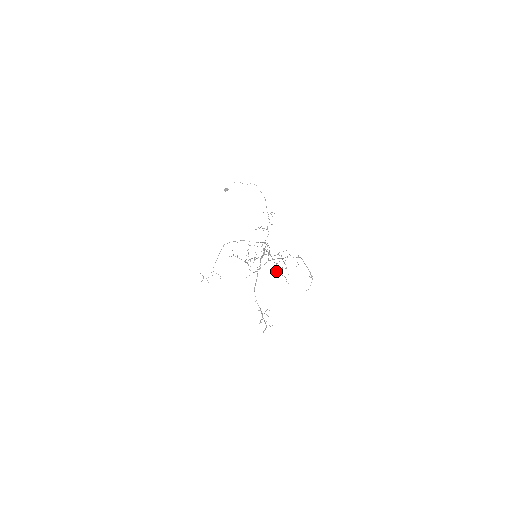
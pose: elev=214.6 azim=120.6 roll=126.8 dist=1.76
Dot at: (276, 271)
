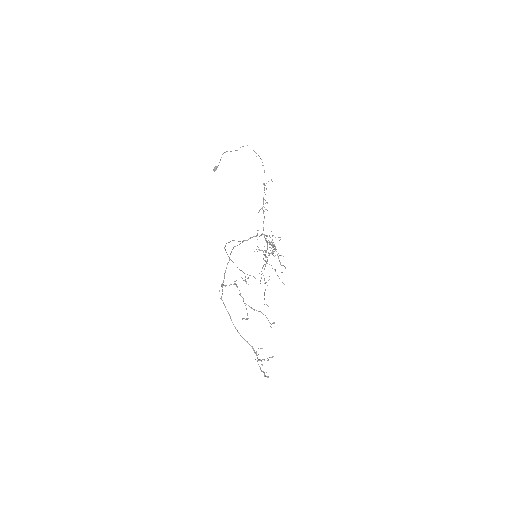
Dot at: occluded
